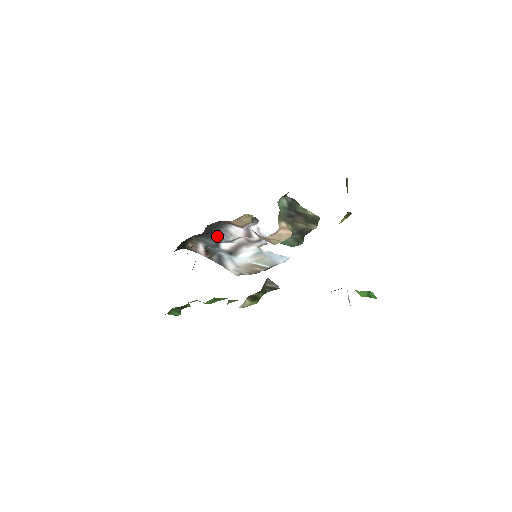
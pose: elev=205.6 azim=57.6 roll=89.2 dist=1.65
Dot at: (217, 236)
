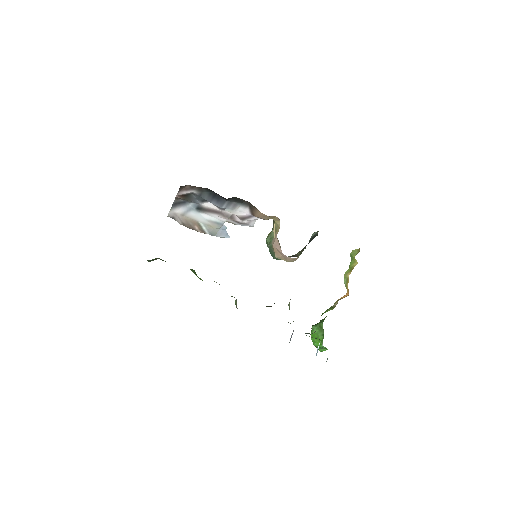
Dot at: (221, 201)
